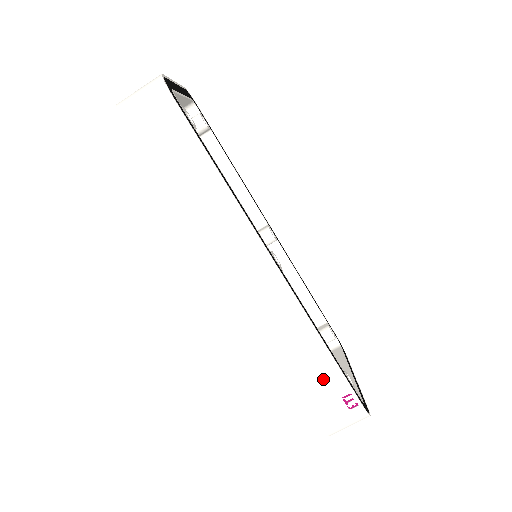
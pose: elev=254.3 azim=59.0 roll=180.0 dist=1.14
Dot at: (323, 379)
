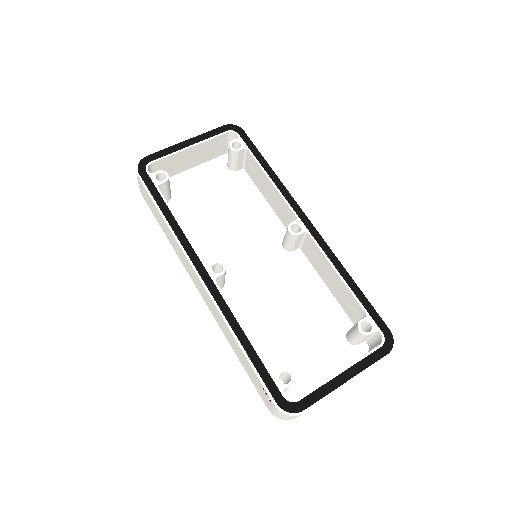
Dot at: (249, 369)
